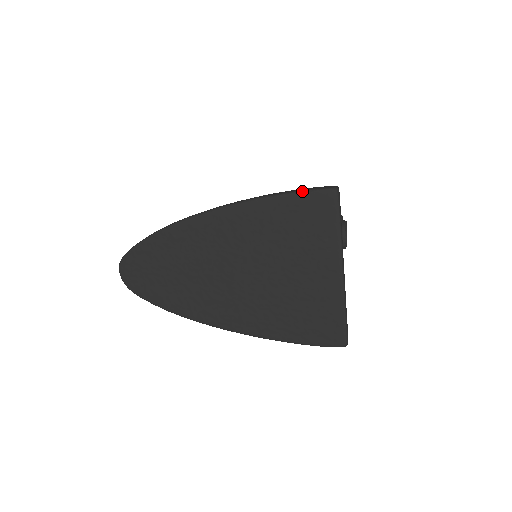
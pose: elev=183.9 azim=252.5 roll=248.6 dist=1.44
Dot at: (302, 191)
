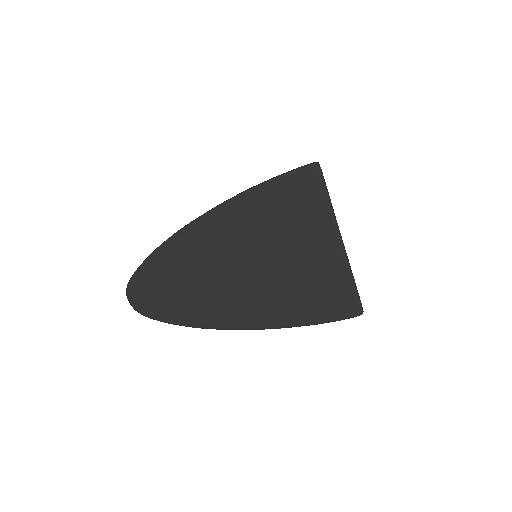
Dot at: (286, 173)
